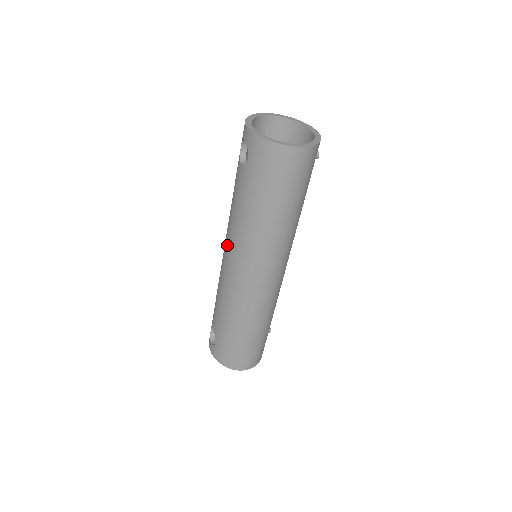
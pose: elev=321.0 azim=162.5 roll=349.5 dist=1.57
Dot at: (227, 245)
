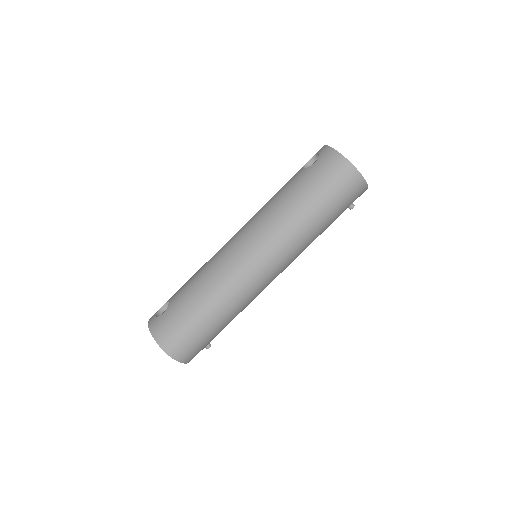
Dot at: (245, 225)
